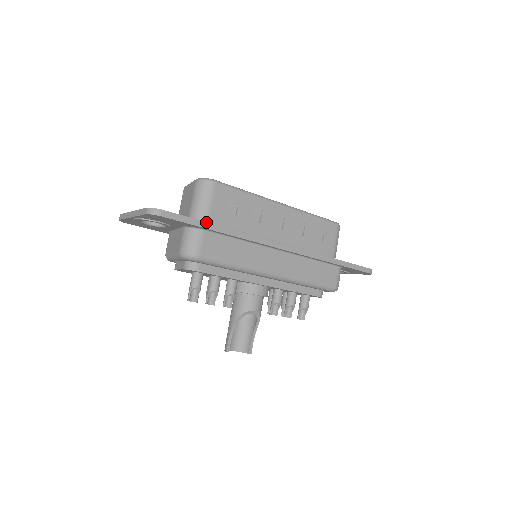
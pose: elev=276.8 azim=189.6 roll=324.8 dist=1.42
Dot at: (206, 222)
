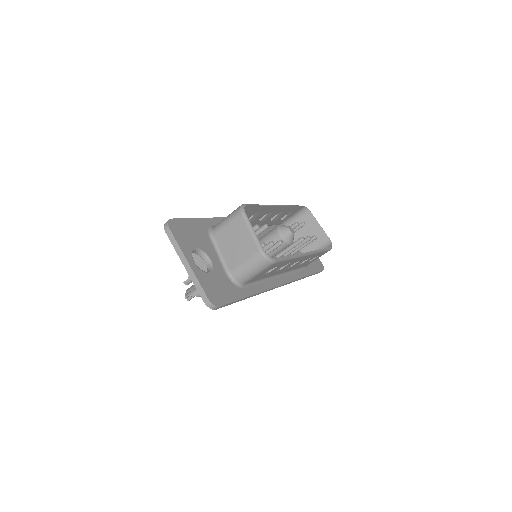
Dot at: (244, 298)
